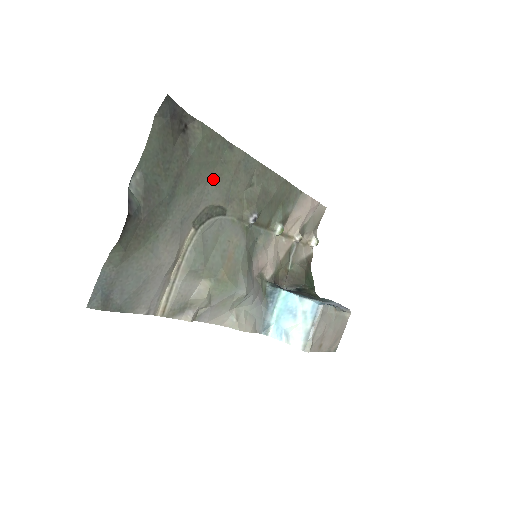
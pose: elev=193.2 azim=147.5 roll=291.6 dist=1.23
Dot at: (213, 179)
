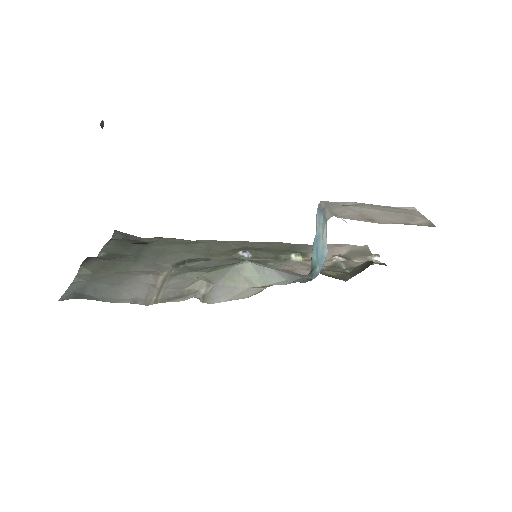
Dot at: (184, 252)
